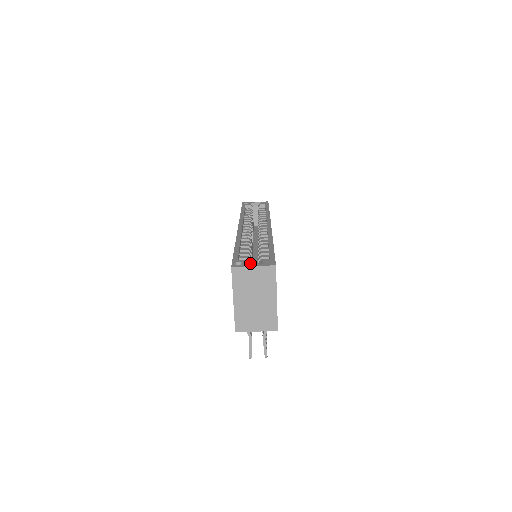
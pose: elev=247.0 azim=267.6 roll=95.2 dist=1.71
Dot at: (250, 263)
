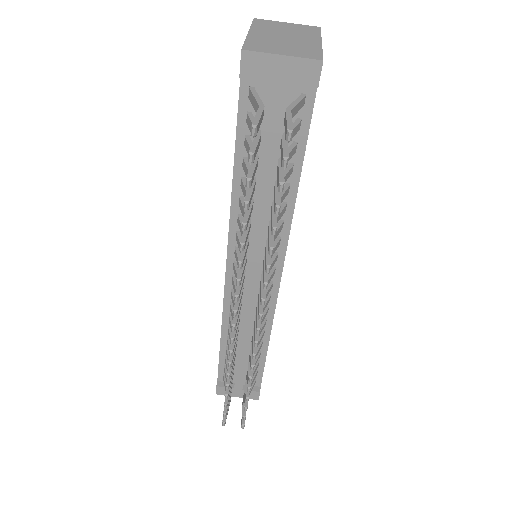
Dot at: occluded
